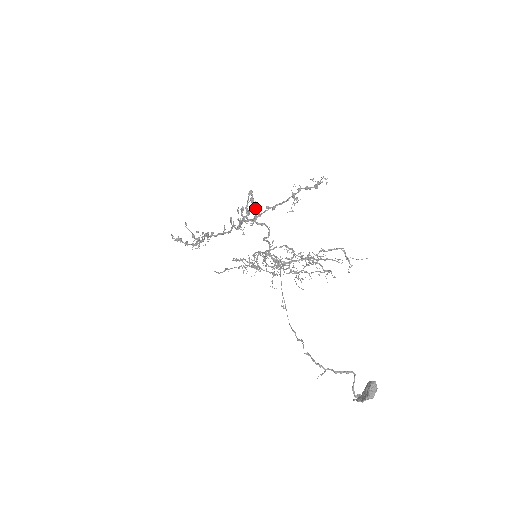
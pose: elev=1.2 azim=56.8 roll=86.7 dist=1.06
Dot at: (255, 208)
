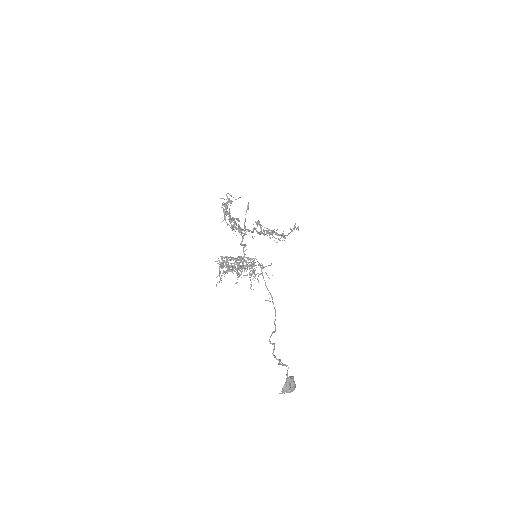
Dot at: occluded
